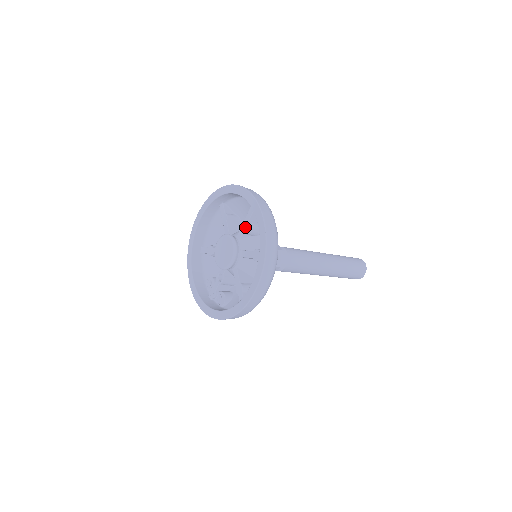
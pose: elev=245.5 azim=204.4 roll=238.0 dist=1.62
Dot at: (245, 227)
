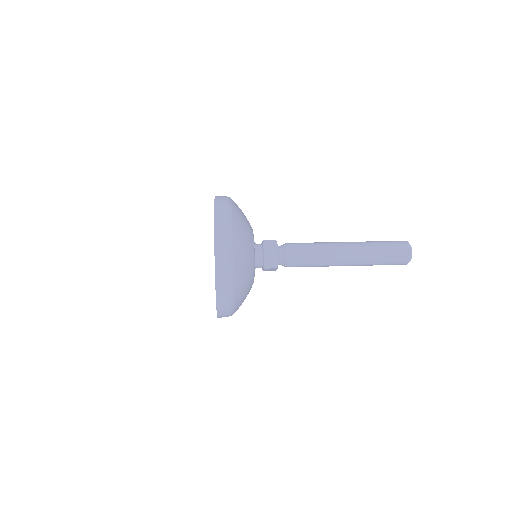
Dot at: occluded
